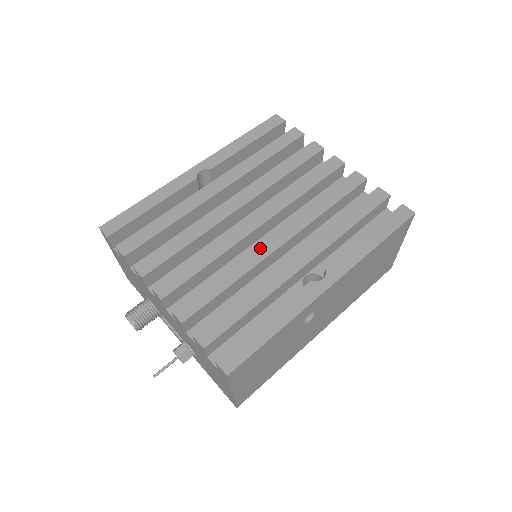
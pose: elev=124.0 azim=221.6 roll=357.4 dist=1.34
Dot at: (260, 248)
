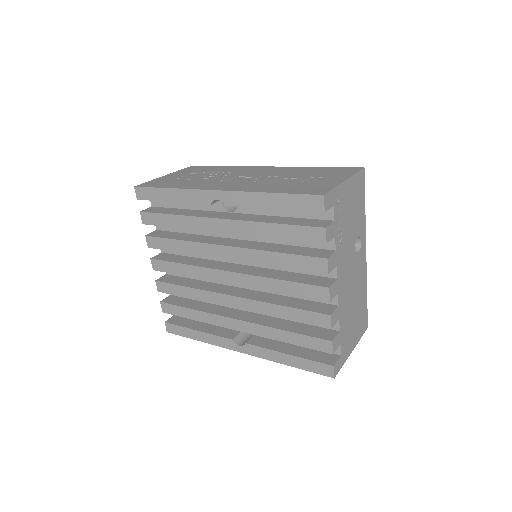
Dot at: (219, 296)
